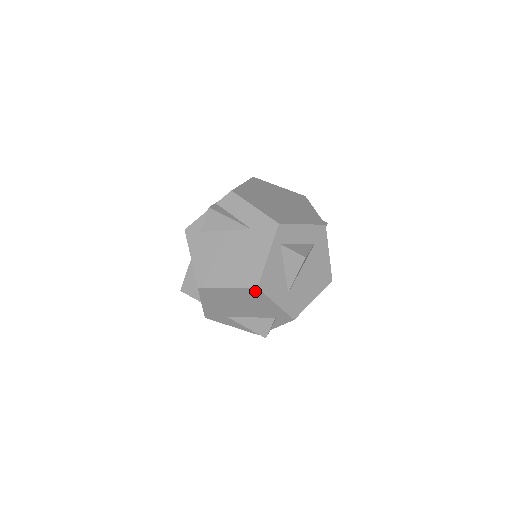
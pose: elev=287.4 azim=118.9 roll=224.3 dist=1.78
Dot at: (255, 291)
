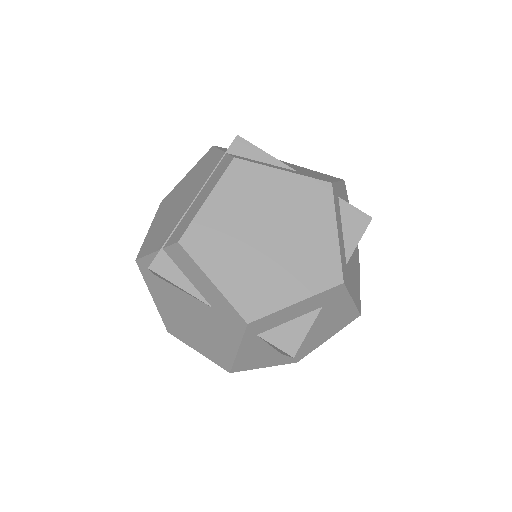
Dot at: occluded
